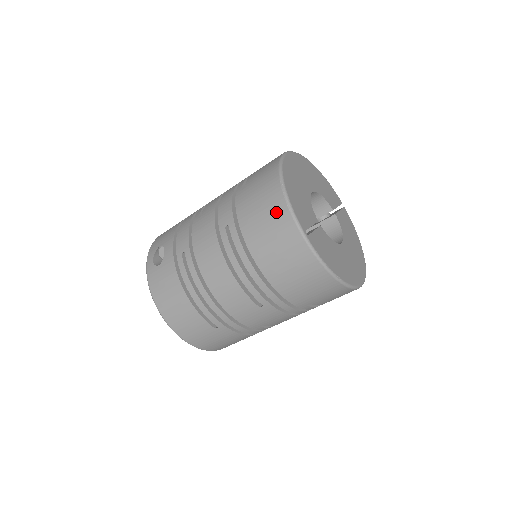
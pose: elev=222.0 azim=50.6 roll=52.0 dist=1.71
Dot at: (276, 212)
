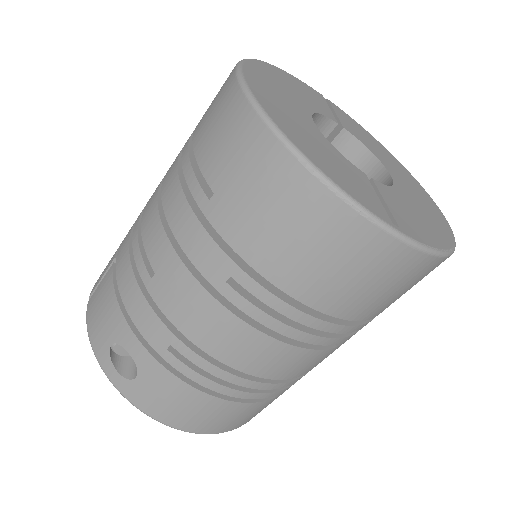
Dot at: (324, 222)
